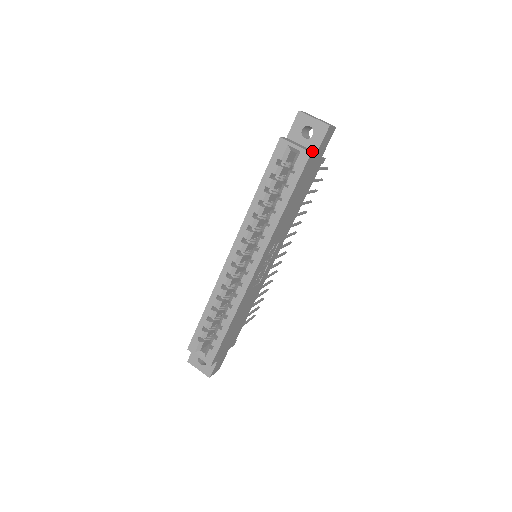
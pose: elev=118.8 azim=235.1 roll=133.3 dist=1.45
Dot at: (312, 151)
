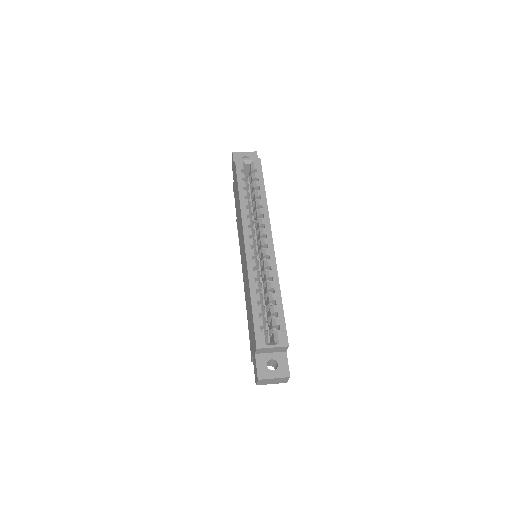
Dot at: occluded
